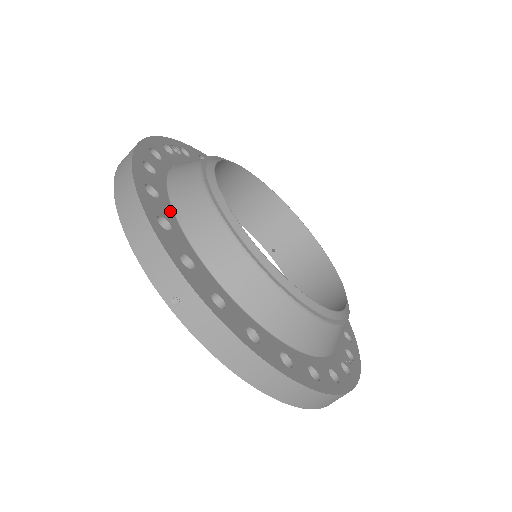
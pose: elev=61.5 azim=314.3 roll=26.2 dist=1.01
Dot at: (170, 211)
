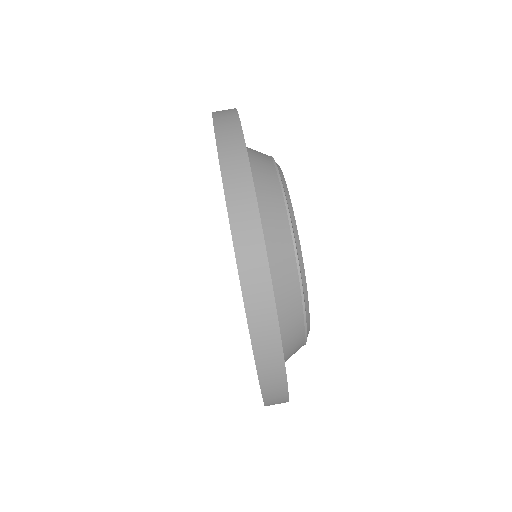
Dot at: occluded
